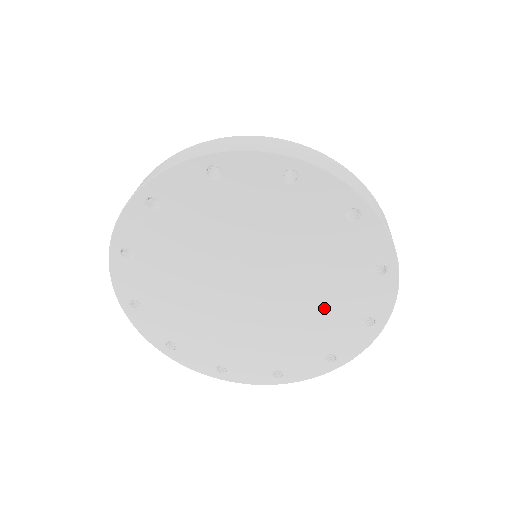
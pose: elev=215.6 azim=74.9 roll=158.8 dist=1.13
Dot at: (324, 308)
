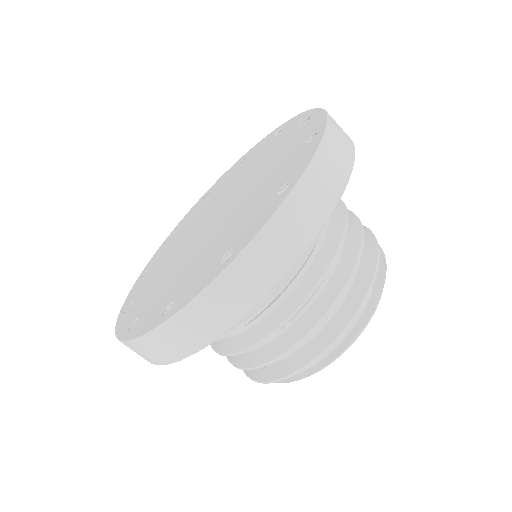
Dot at: (269, 172)
